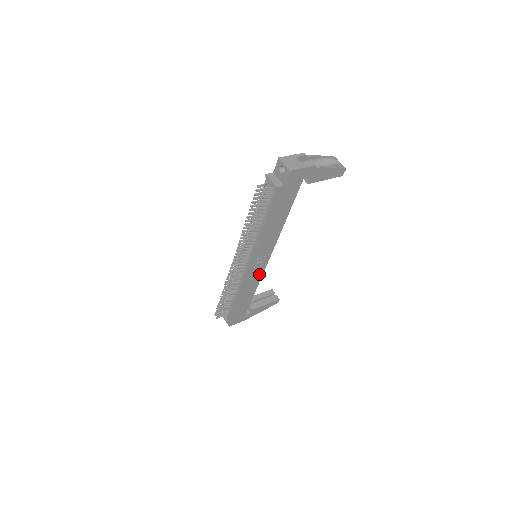
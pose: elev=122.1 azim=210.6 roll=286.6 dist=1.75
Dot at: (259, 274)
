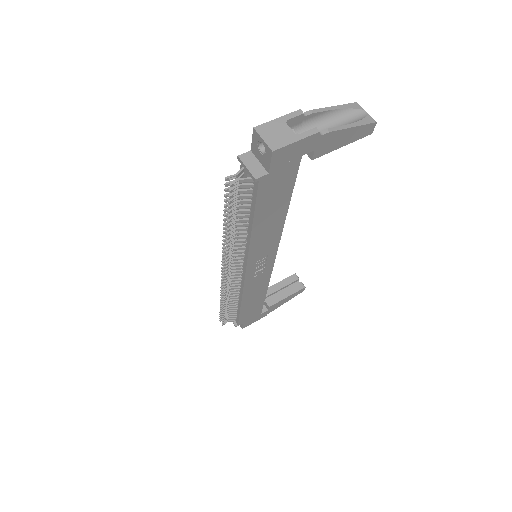
Dot at: (265, 276)
